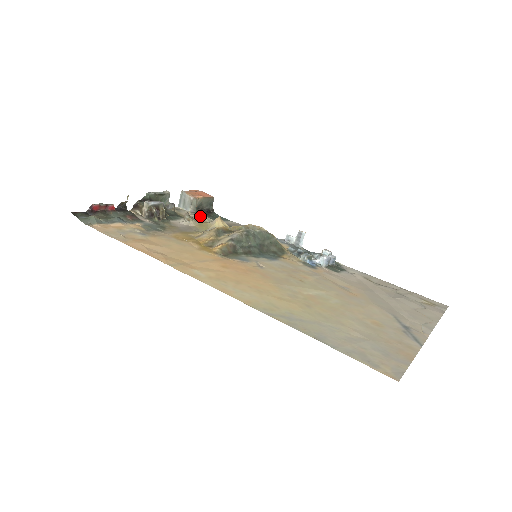
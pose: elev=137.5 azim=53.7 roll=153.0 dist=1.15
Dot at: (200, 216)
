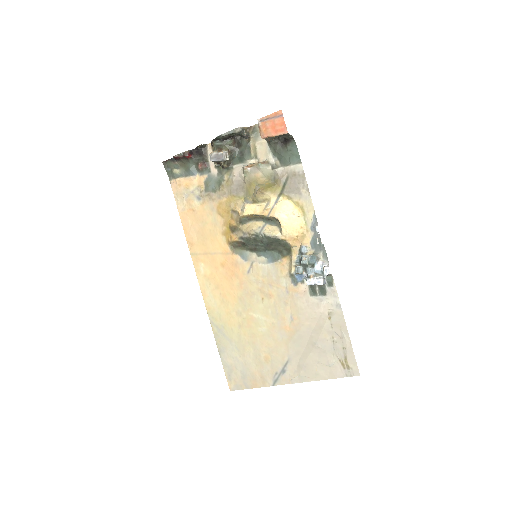
Dot at: (258, 168)
